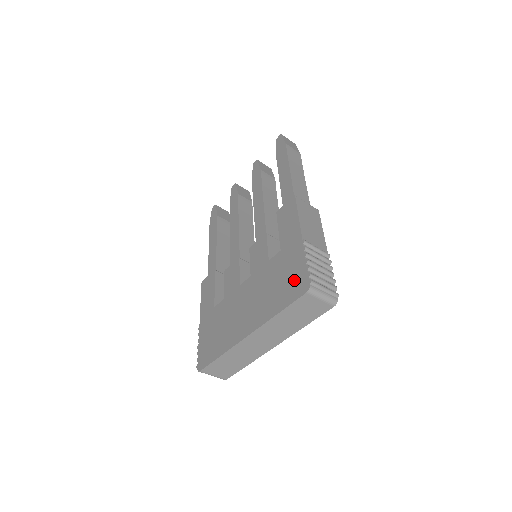
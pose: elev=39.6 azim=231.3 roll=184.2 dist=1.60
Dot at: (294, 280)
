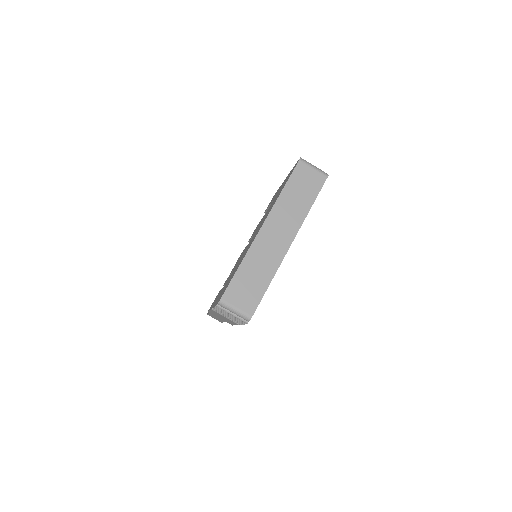
Dot at: occluded
